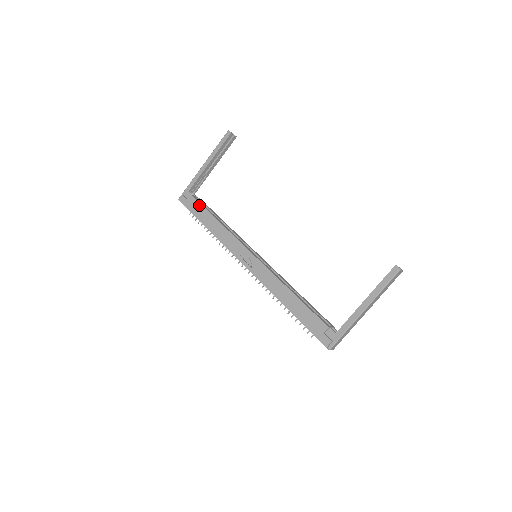
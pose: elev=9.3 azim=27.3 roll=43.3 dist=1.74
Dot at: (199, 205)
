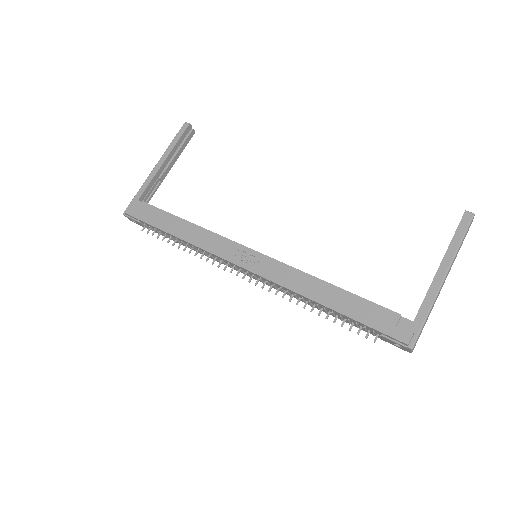
Dot at: (158, 211)
